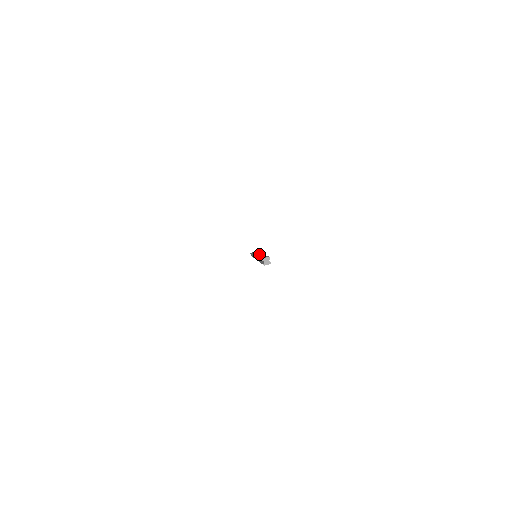
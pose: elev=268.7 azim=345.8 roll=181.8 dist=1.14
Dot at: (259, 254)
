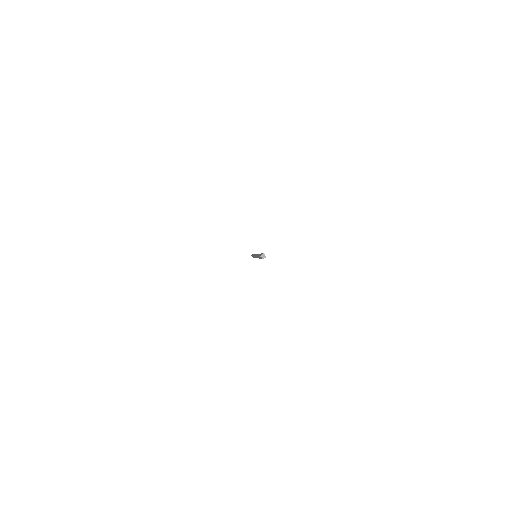
Dot at: (257, 254)
